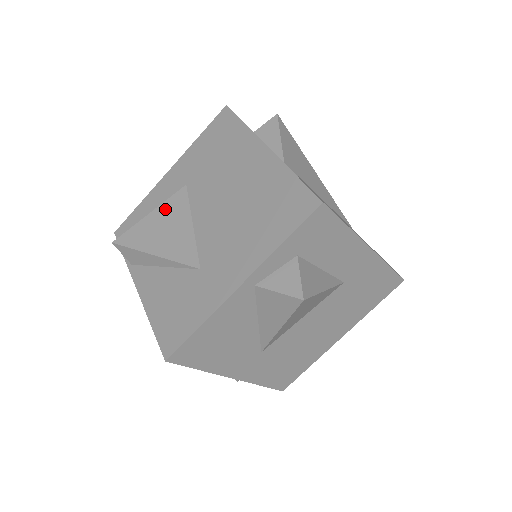
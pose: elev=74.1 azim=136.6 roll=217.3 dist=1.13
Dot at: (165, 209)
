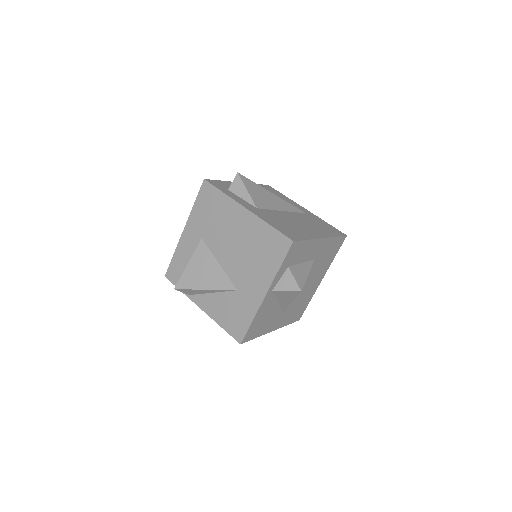
Dot at: (197, 258)
